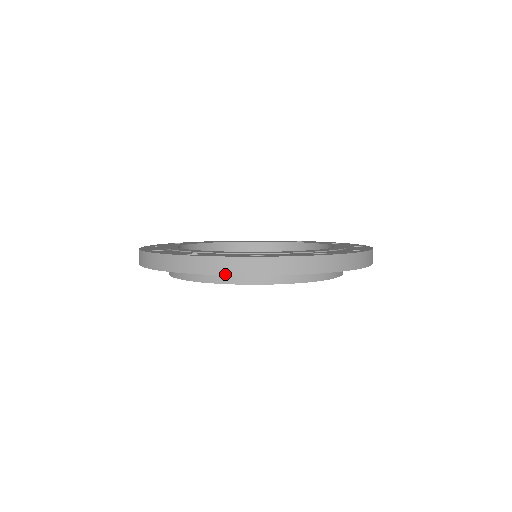
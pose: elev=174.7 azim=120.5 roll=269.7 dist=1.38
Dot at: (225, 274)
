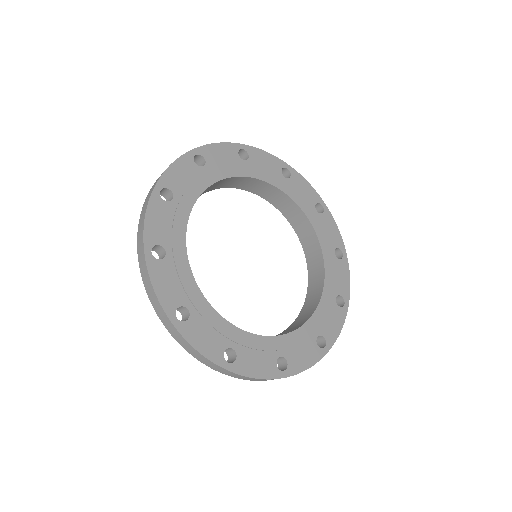
Dot at: occluded
